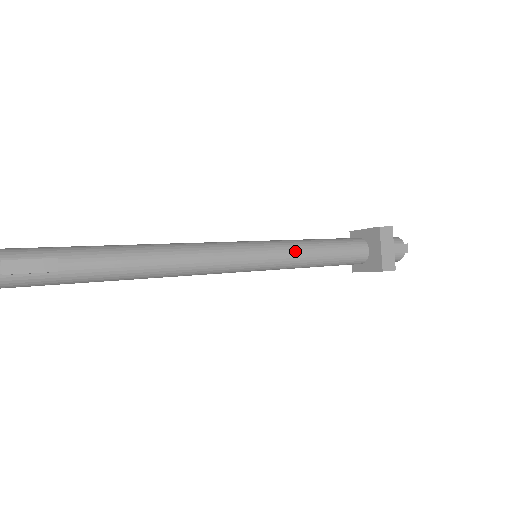
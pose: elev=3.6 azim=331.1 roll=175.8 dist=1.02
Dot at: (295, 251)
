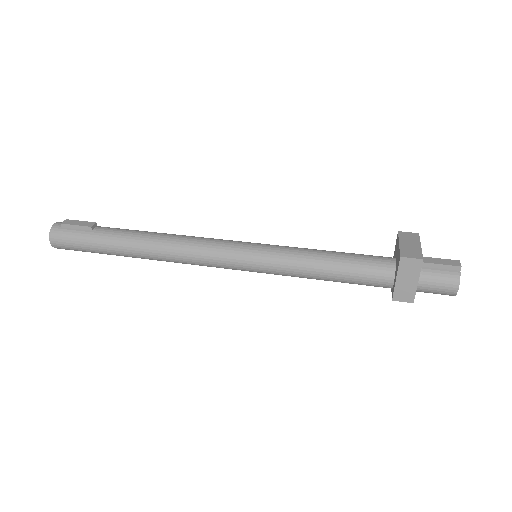
Dot at: (294, 248)
